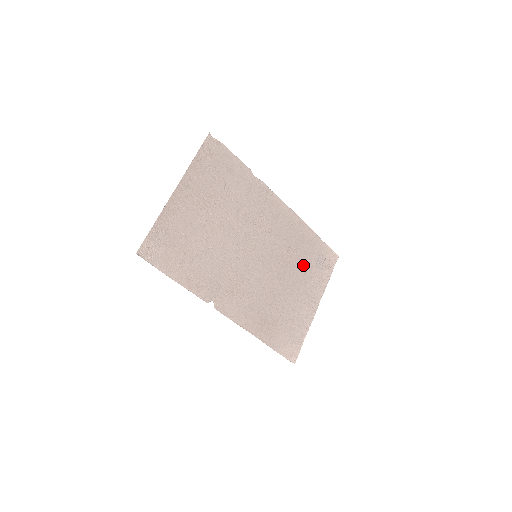
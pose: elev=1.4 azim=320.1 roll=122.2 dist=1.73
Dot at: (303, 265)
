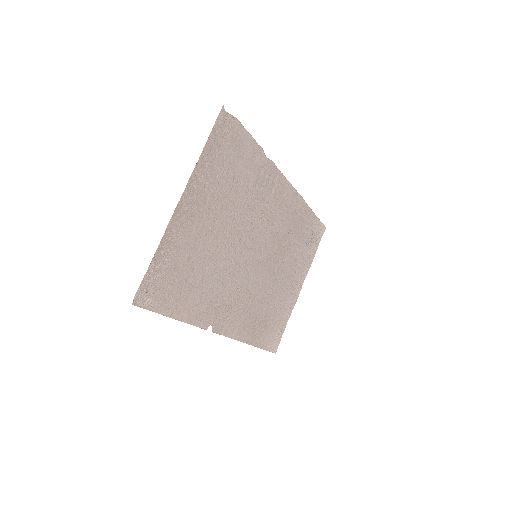
Dot at: (296, 249)
